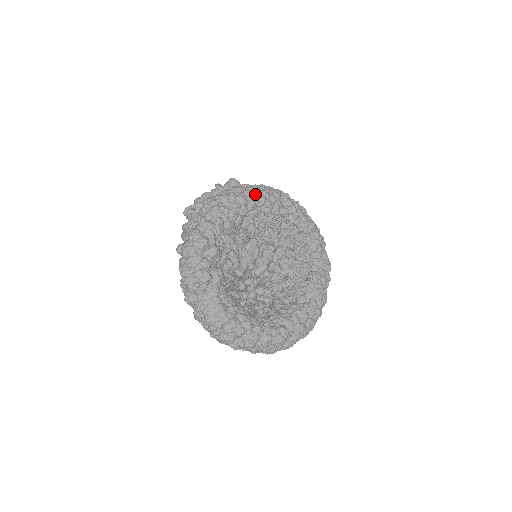
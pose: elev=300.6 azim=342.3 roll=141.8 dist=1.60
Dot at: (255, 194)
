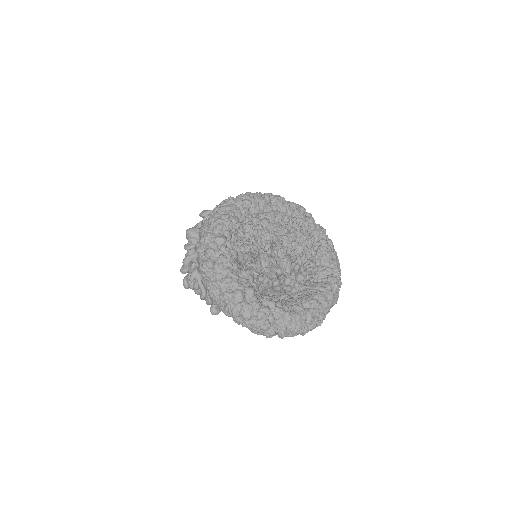
Dot at: (222, 226)
